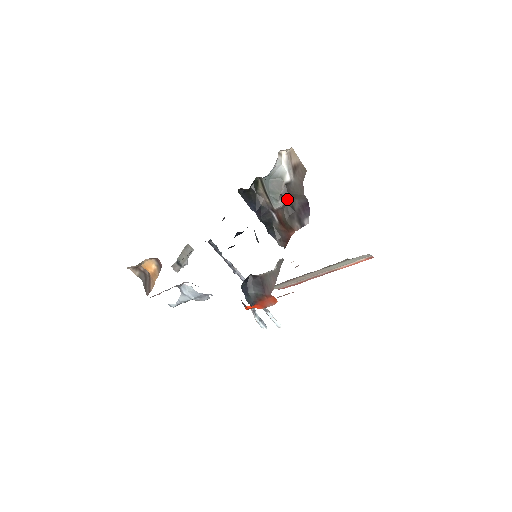
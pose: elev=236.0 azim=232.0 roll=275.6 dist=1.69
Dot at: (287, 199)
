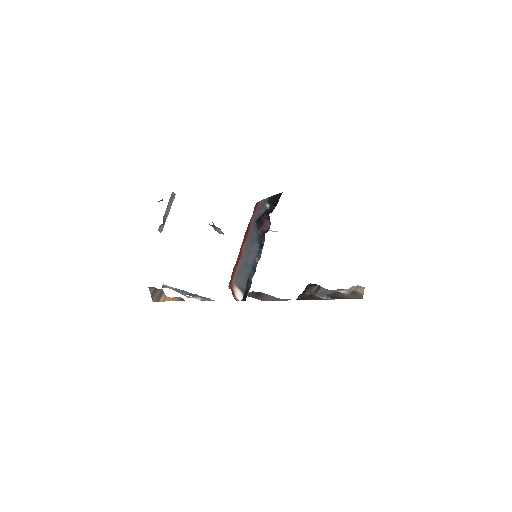
Dot at: (330, 295)
